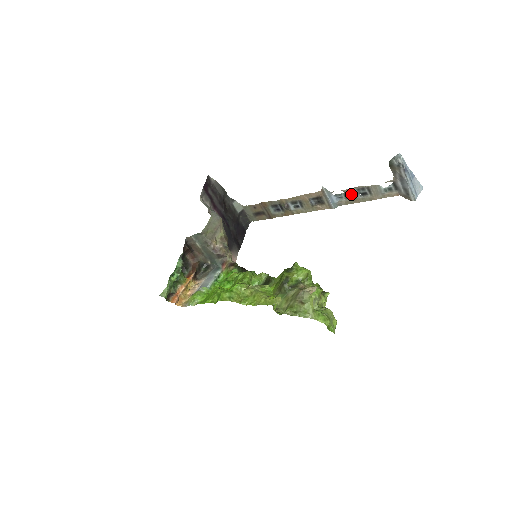
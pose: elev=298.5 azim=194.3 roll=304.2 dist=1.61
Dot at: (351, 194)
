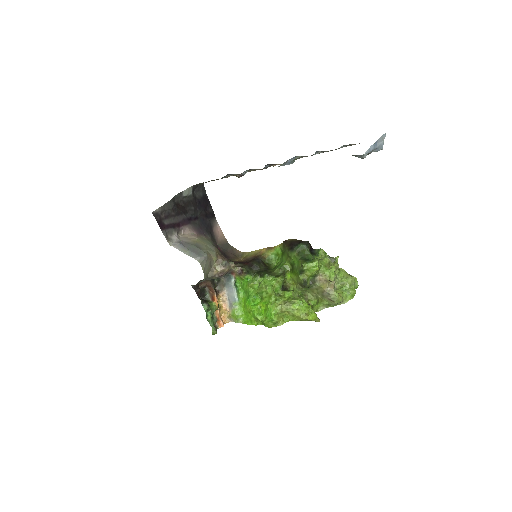
Dot at: occluded
